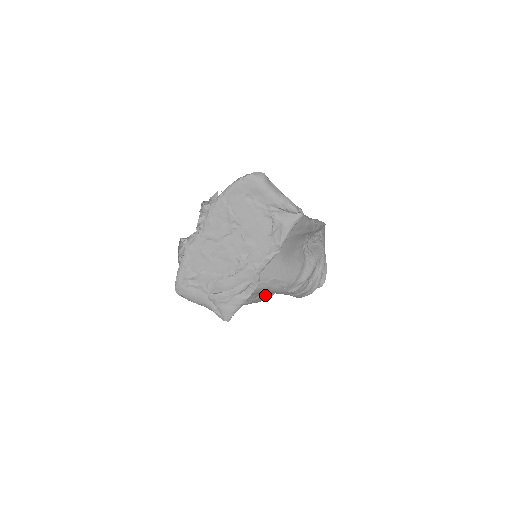
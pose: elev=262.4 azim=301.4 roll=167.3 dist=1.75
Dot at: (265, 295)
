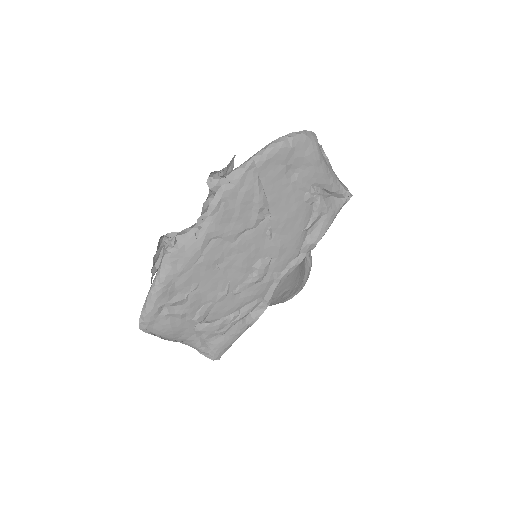
Dot at: occluded
